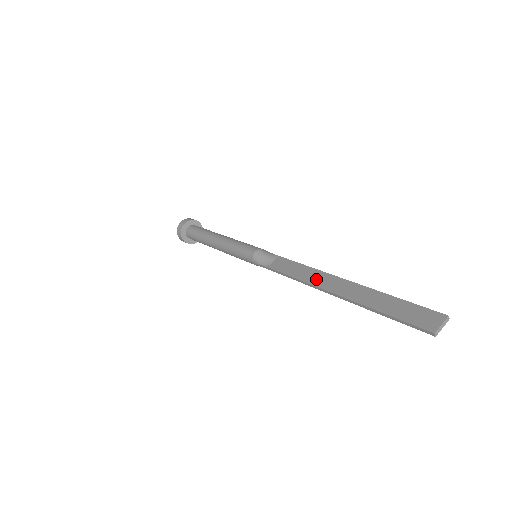
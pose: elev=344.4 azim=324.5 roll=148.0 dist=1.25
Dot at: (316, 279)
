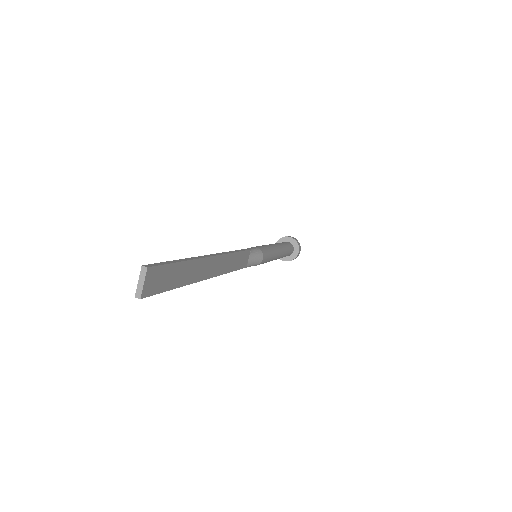
Dot at: occluded
